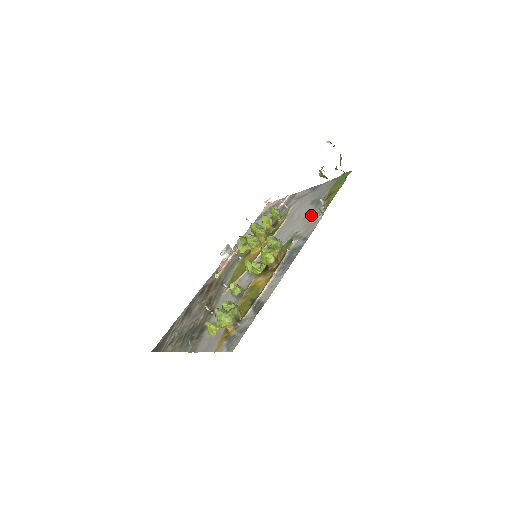
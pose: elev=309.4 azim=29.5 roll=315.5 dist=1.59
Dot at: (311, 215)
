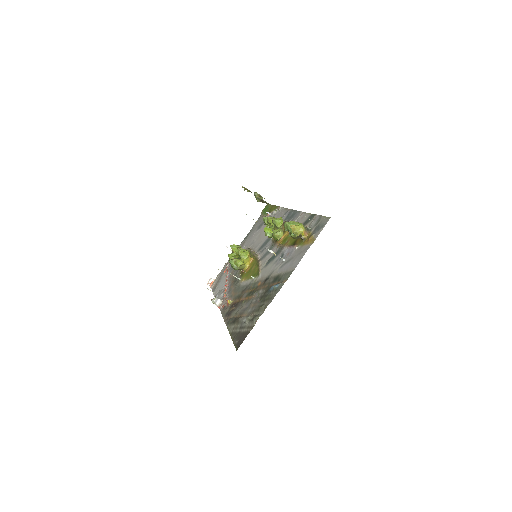
Dot at: occluded
